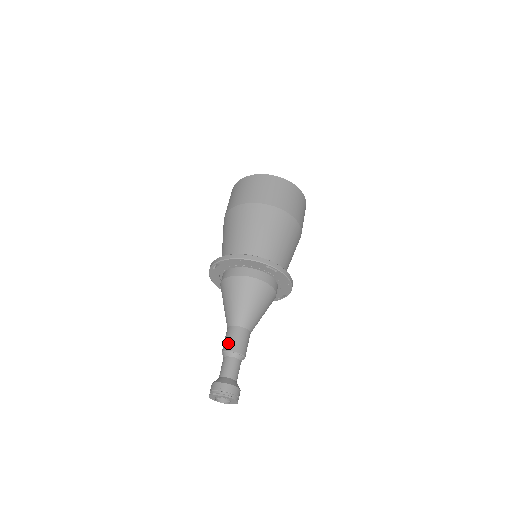
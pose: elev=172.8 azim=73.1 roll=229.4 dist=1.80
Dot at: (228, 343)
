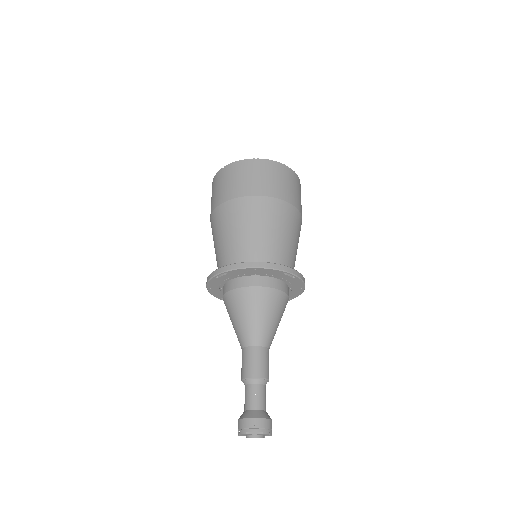
Dot at: (250, 368)
